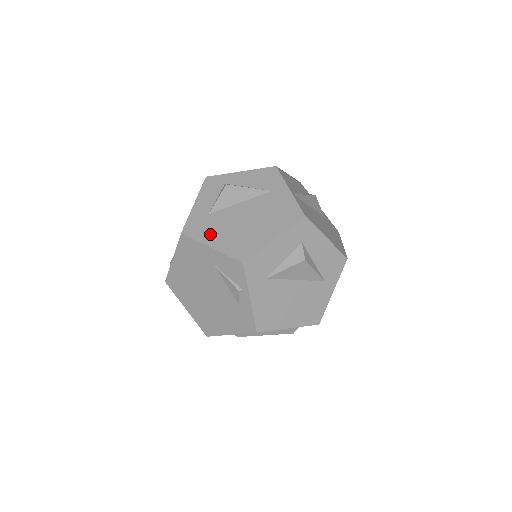
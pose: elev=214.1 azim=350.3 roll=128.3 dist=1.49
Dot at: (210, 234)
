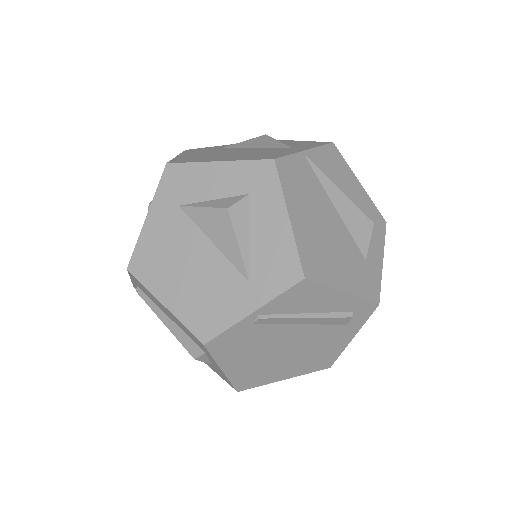
Dot at: (195, 152)
